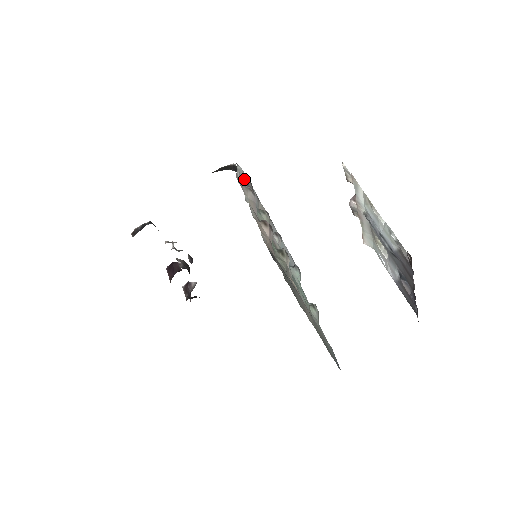
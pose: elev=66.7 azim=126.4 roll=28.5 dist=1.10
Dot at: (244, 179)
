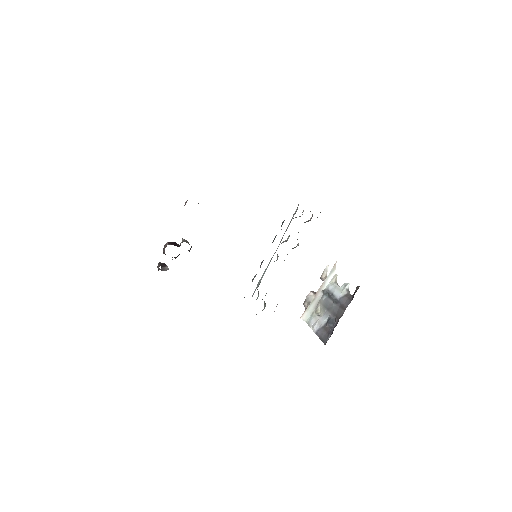
Dot at: (295, 213)
